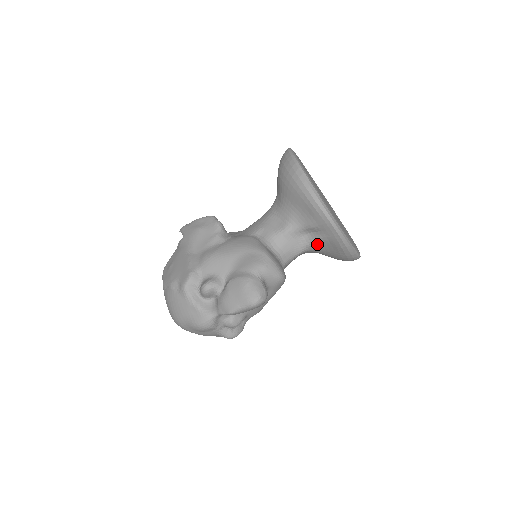
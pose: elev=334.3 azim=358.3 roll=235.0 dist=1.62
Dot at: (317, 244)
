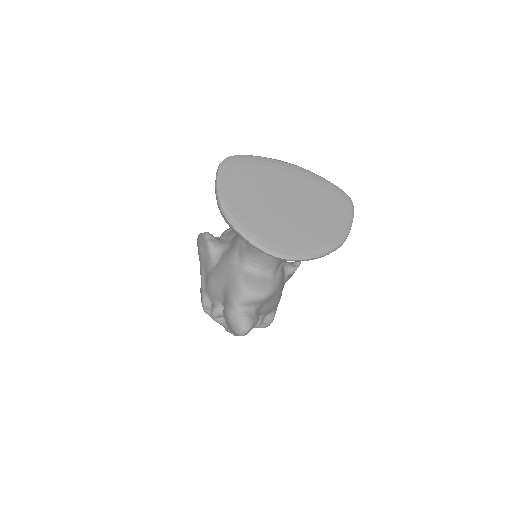
Dot at: occluded
